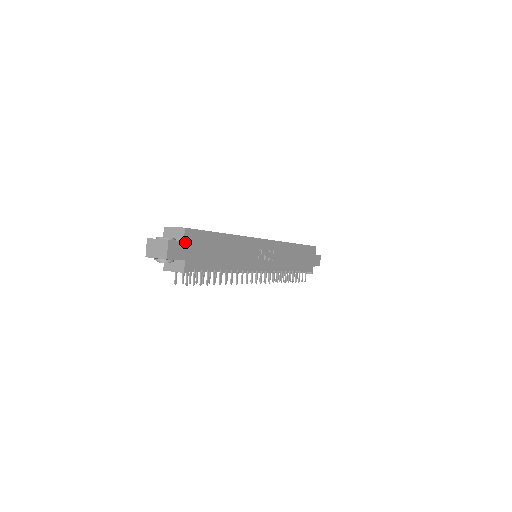
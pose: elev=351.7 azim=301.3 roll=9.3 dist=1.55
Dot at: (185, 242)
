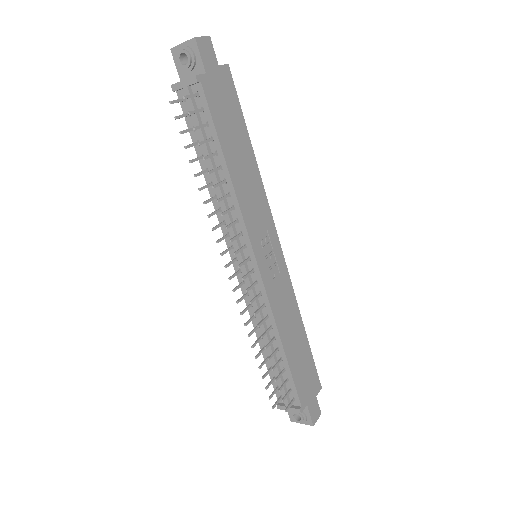
Dot at: (219, 69)
